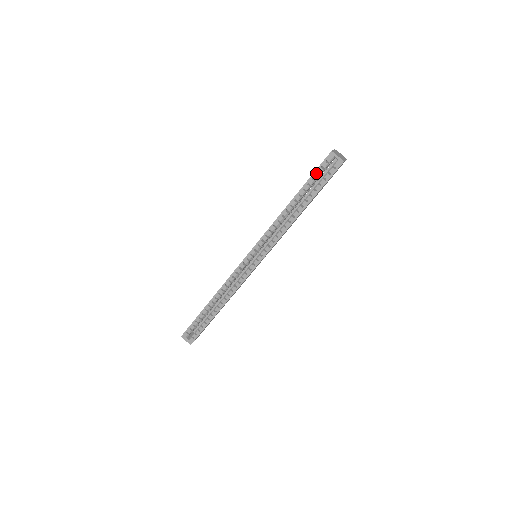
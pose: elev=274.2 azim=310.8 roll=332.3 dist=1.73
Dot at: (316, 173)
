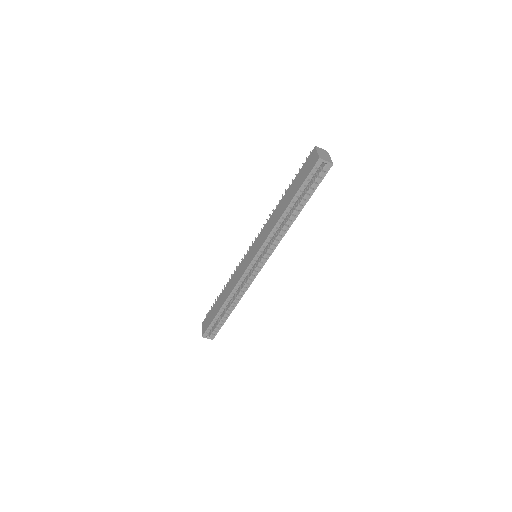
Dot at: (307, 180)
